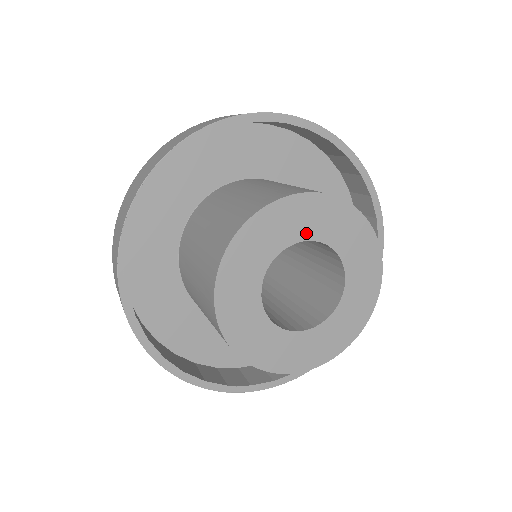
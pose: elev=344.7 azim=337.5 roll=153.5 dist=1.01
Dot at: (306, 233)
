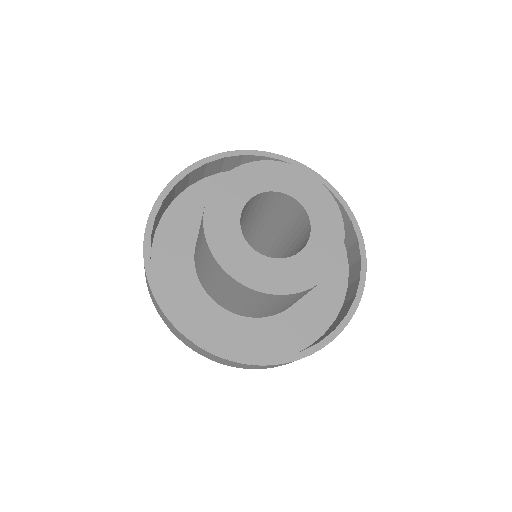
Dot at: (294, 192)
